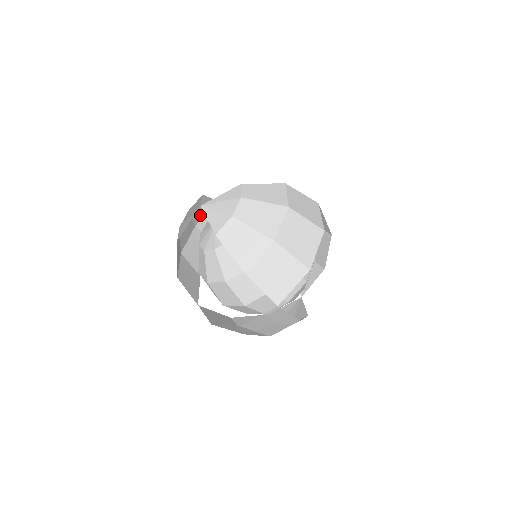
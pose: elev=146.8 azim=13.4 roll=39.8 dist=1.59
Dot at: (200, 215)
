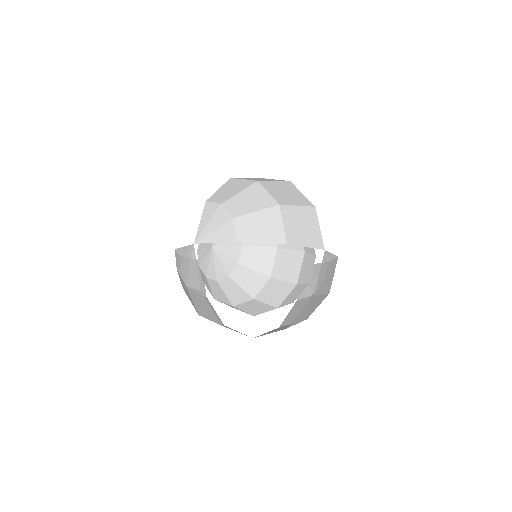
Dot at: occluded
